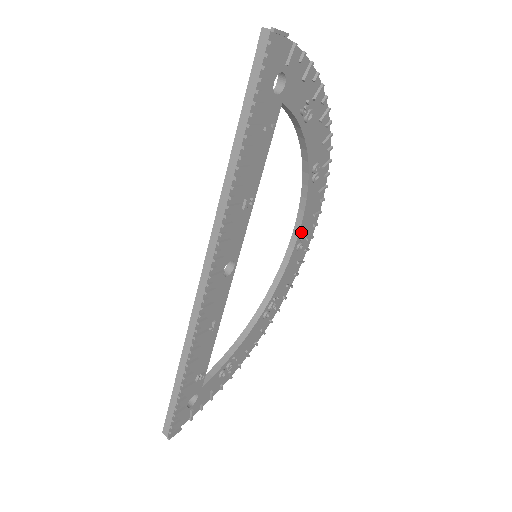
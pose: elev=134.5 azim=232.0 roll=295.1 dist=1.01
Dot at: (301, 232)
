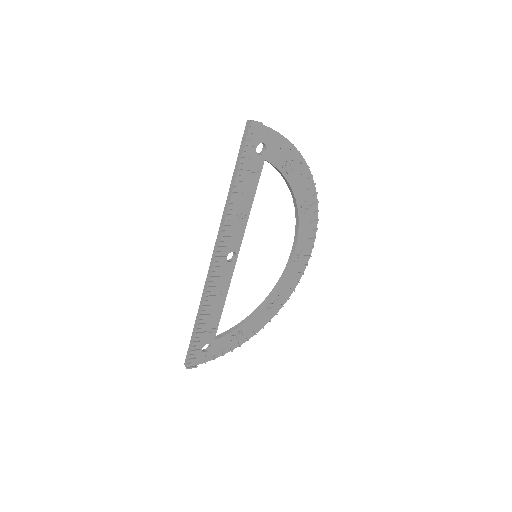
Dot at: (298, 249)
